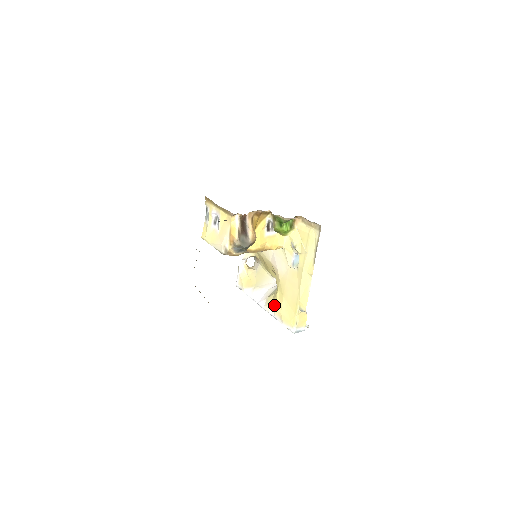
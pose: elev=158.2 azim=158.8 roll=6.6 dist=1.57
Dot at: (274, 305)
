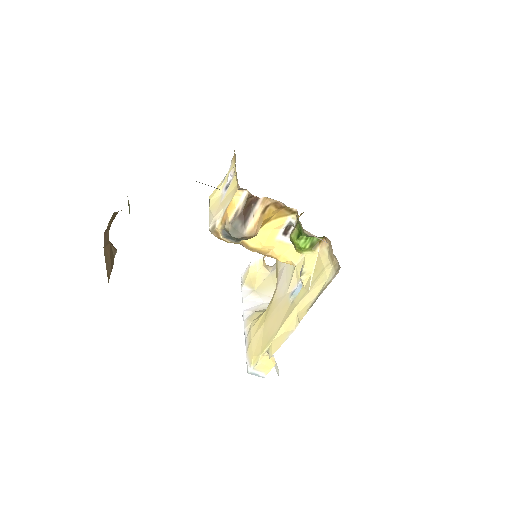
Dot at: (252, 325)
